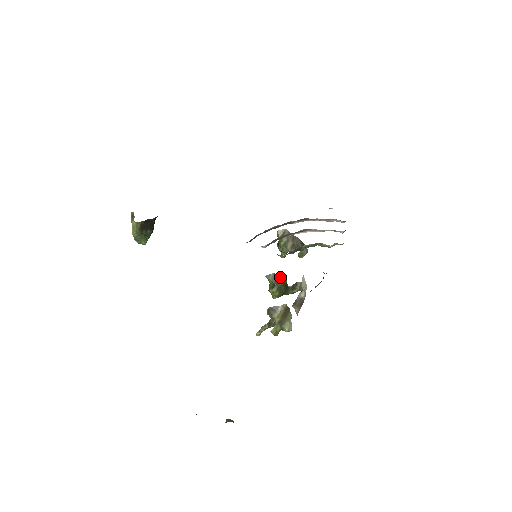
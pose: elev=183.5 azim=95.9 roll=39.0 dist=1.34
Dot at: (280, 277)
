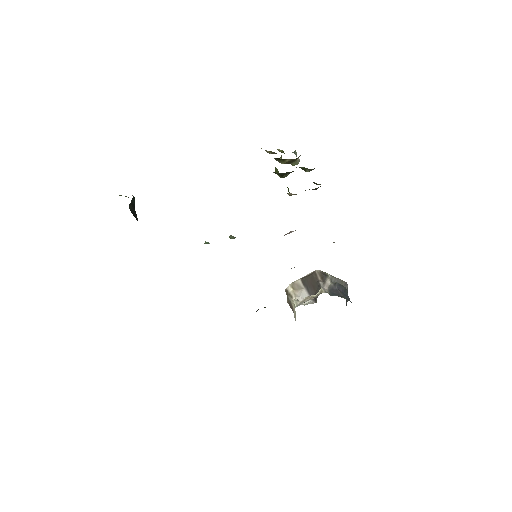
Dot at: (289, 172)
